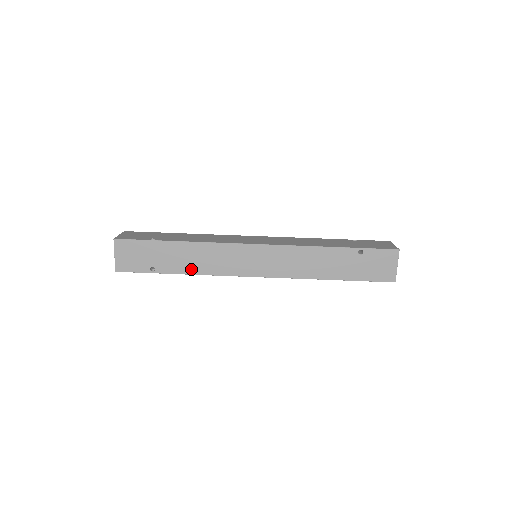
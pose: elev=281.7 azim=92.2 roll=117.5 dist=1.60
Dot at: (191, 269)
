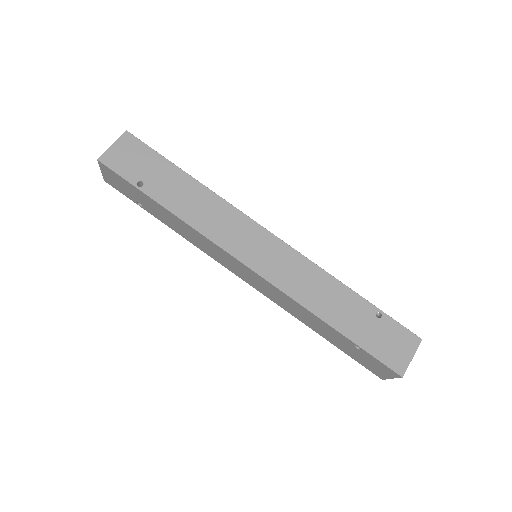
Dot at: (178, 231)
